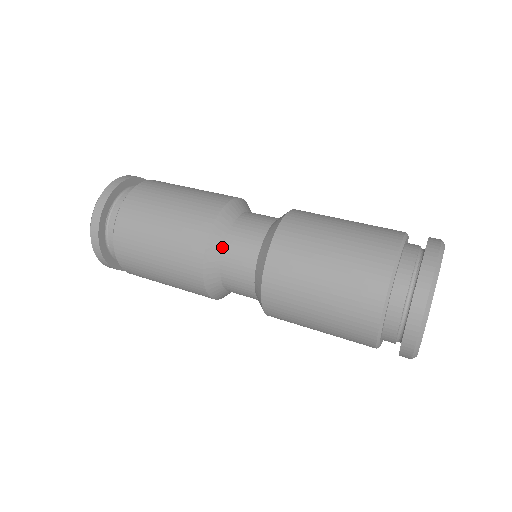
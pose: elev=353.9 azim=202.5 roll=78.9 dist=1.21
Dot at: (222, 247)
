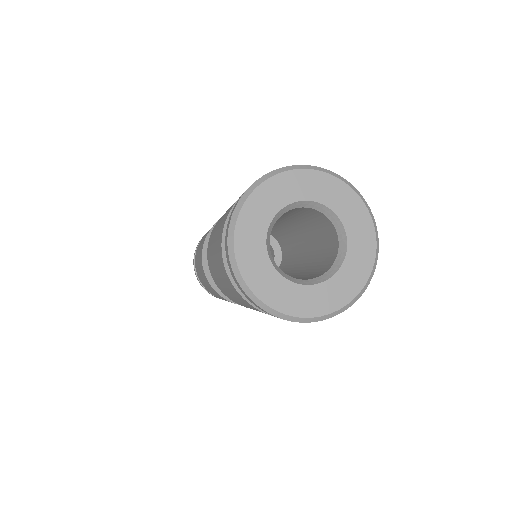
Dot at: occluded
